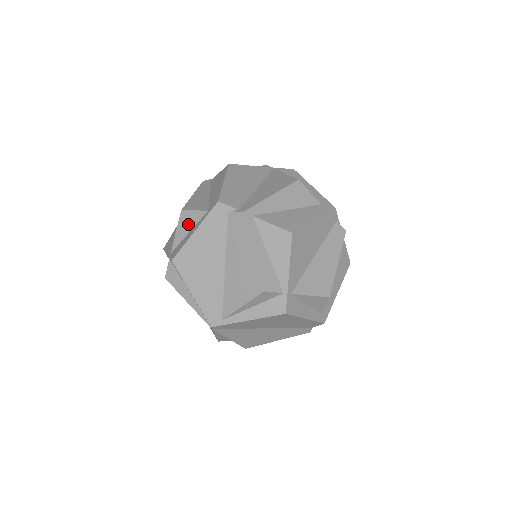
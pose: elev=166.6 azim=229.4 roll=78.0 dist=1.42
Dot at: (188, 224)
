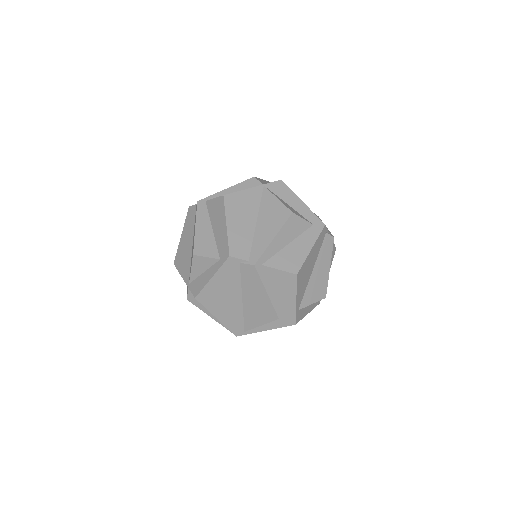
Dot at: (202, 266)
